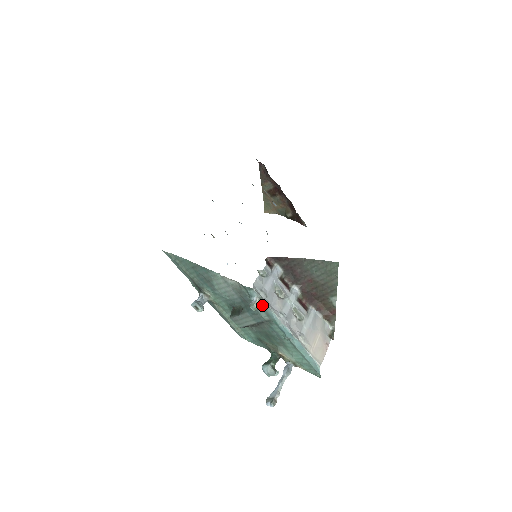
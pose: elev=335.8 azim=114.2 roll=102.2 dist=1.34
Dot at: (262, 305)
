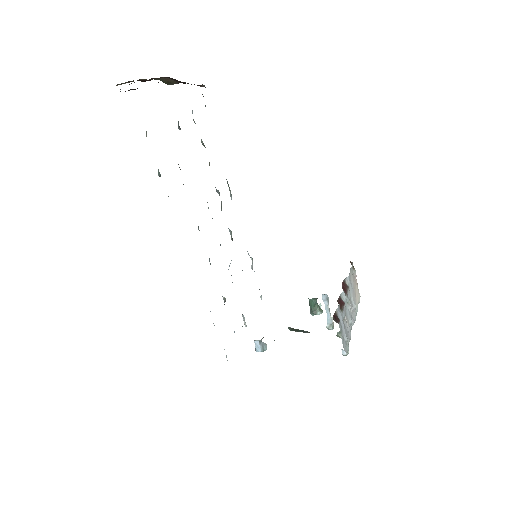
Dot at: occluded
